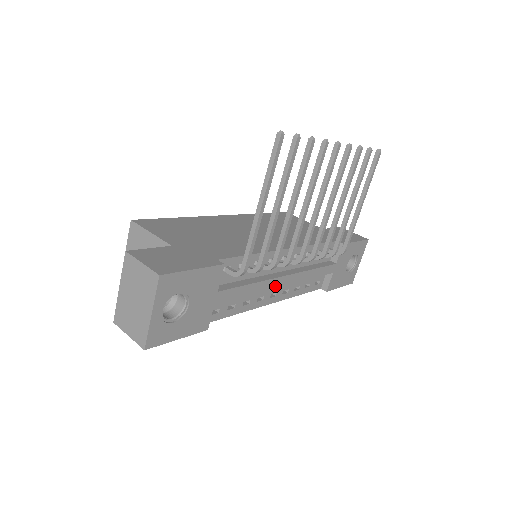
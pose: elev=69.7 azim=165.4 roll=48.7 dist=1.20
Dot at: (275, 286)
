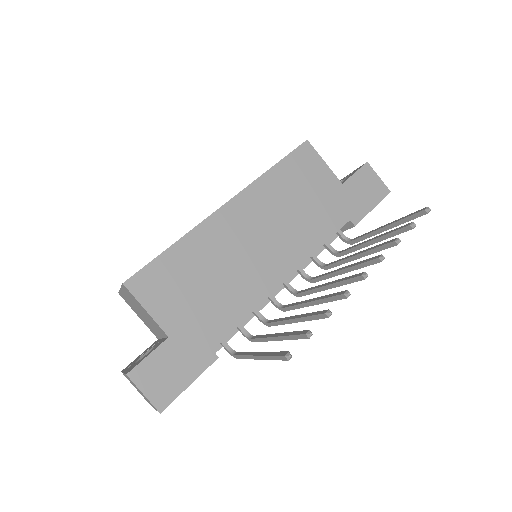
Dot at: occluded
